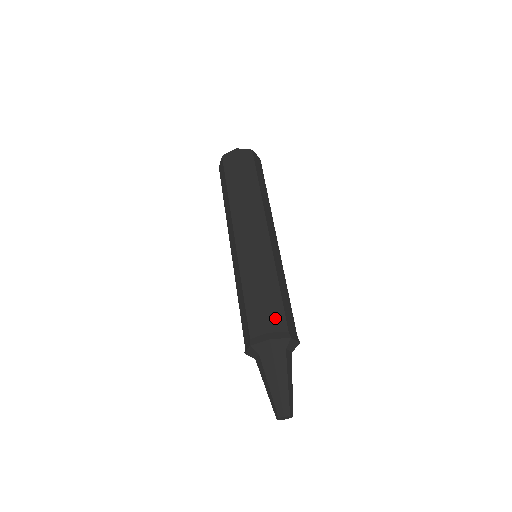
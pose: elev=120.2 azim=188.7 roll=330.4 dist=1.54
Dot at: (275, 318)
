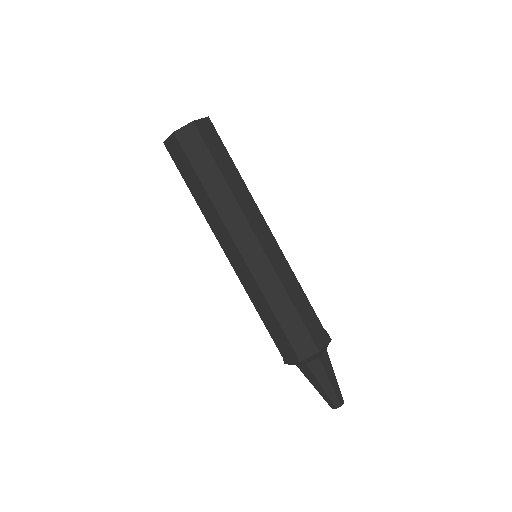
Dot at: (298, 338)
